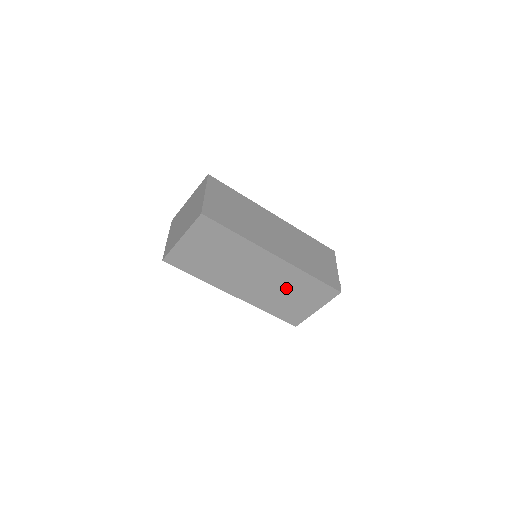
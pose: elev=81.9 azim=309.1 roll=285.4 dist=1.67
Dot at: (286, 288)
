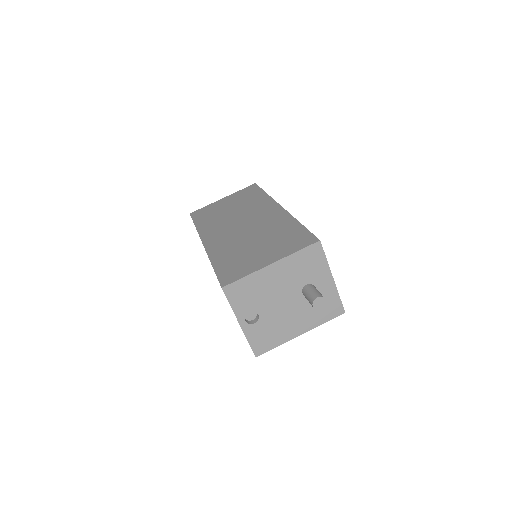
Dot at: (261, 235)
